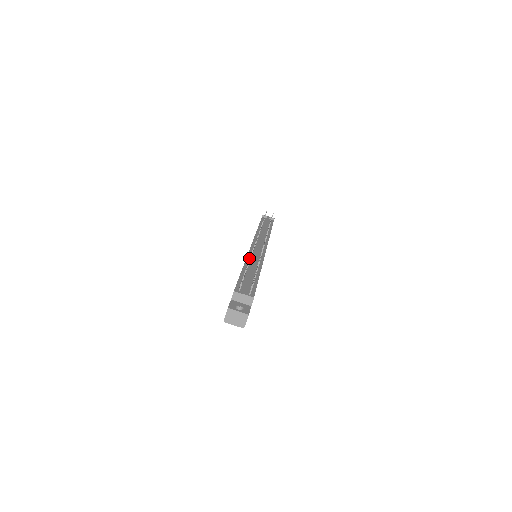
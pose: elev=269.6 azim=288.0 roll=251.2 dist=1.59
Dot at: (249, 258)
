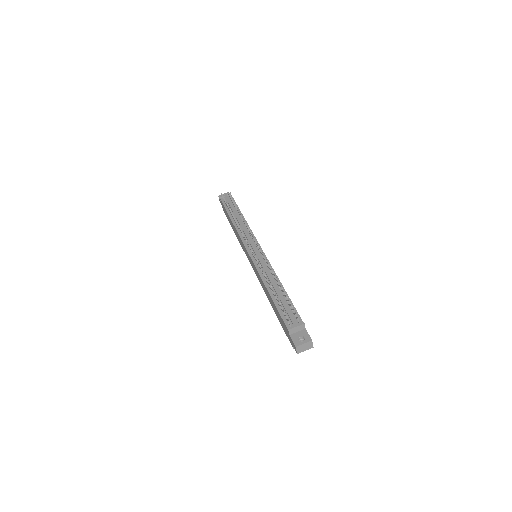
Dot at: (261, 273)
